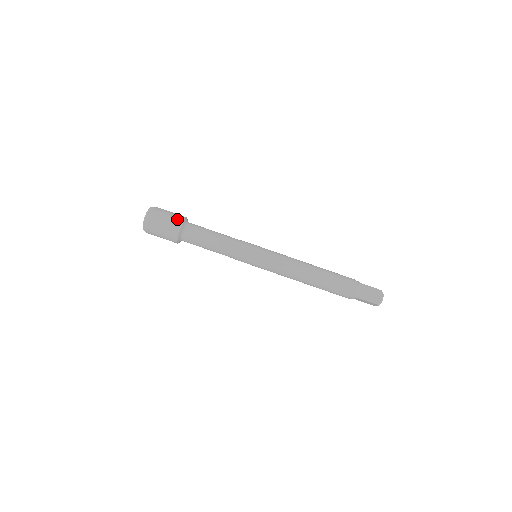
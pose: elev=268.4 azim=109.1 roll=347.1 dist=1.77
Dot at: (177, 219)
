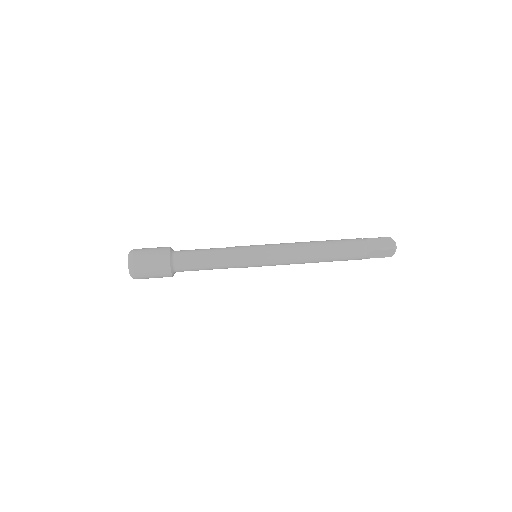
Dot at: (162, 248)
